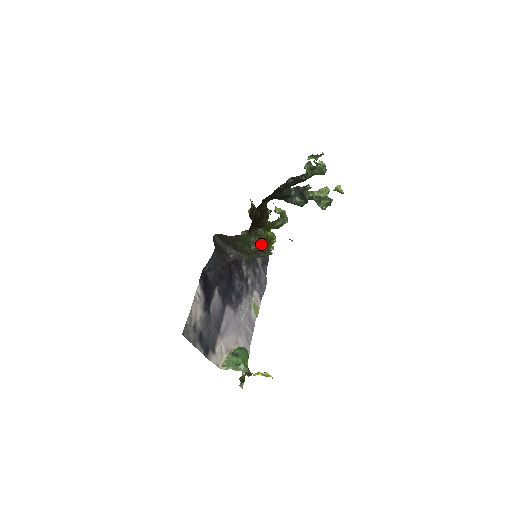
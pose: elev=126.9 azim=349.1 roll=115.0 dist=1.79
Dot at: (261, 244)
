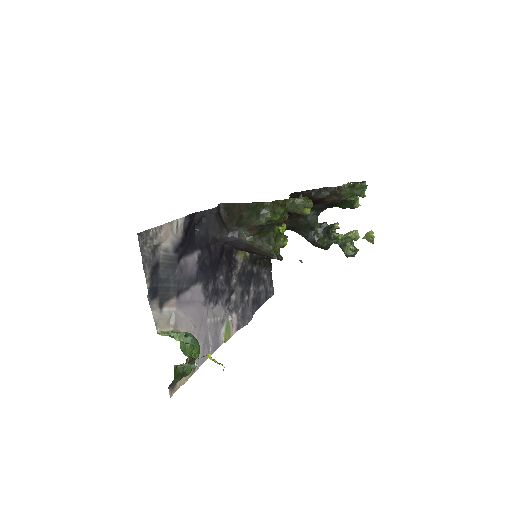
Dot at: (272, 217)
